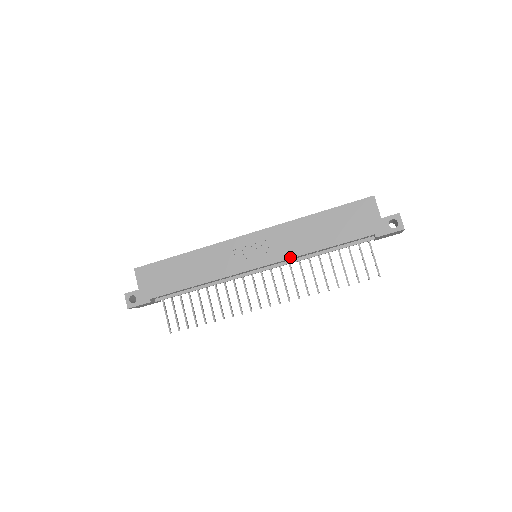
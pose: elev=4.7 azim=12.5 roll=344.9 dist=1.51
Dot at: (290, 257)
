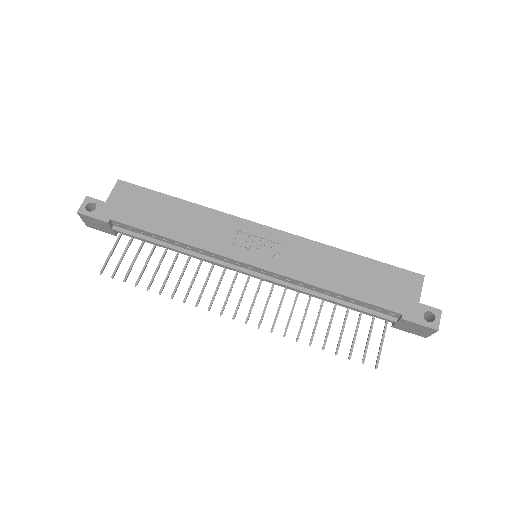
Dot at: (295, 277)
